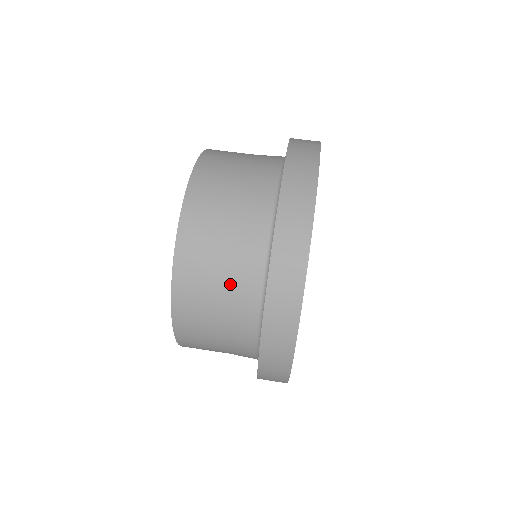
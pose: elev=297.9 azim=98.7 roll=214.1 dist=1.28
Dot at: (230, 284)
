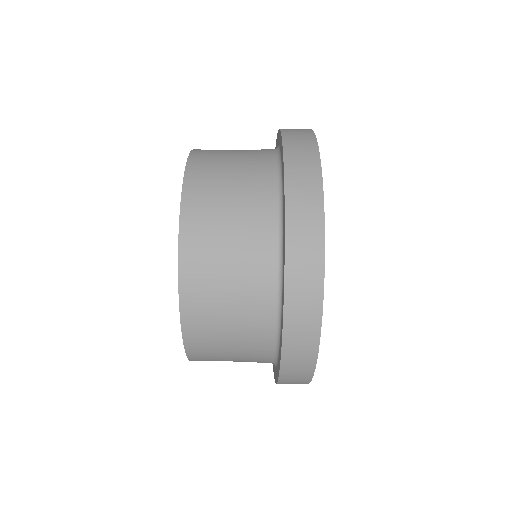
Dot at: (242, 349)
